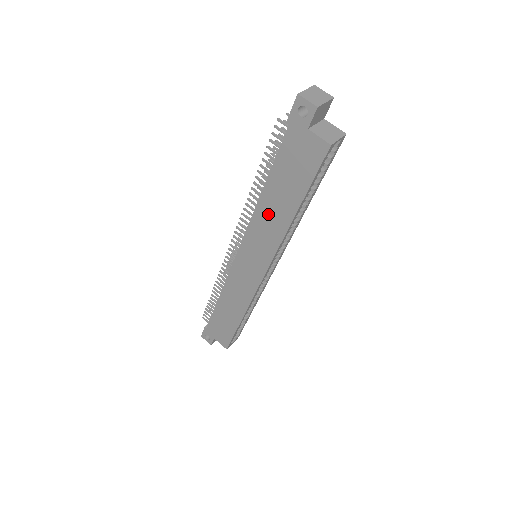
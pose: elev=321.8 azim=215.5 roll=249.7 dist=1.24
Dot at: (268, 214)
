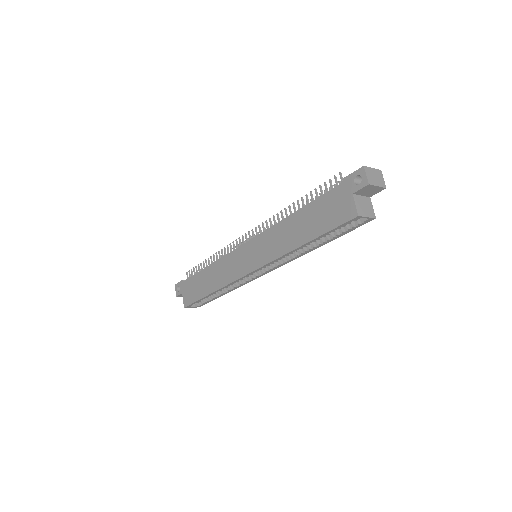
Dot at: (285, 231)
